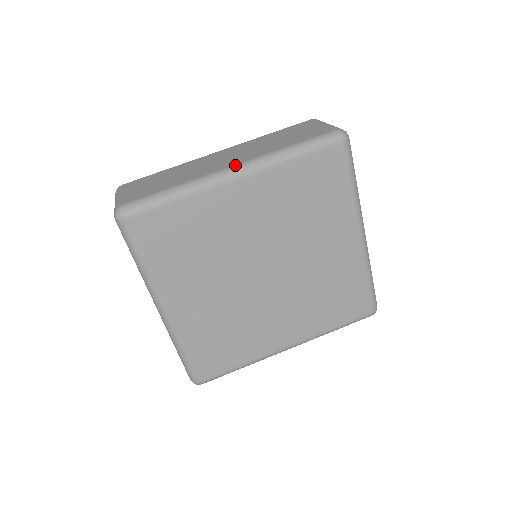
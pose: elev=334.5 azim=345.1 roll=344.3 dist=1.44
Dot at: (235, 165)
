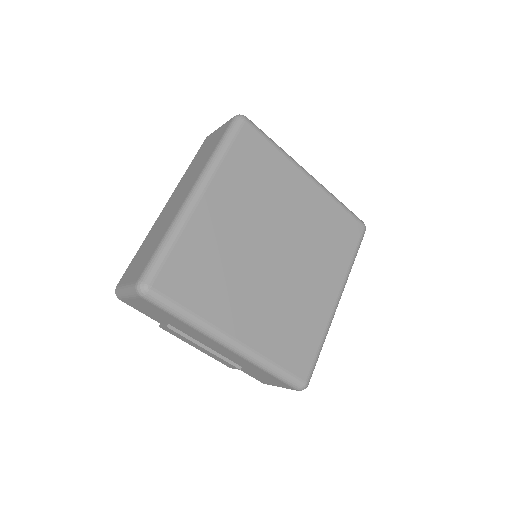
Dot at: (191, 189)
